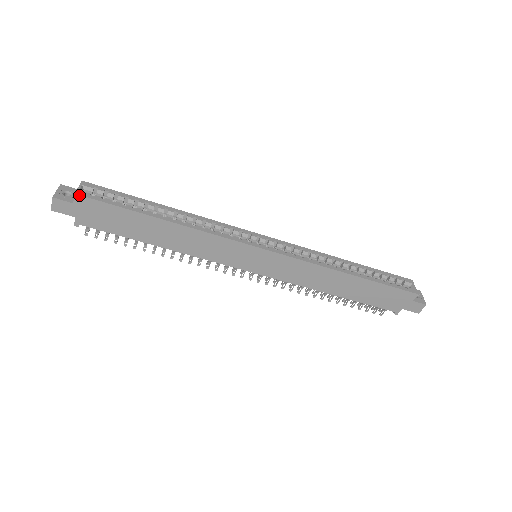
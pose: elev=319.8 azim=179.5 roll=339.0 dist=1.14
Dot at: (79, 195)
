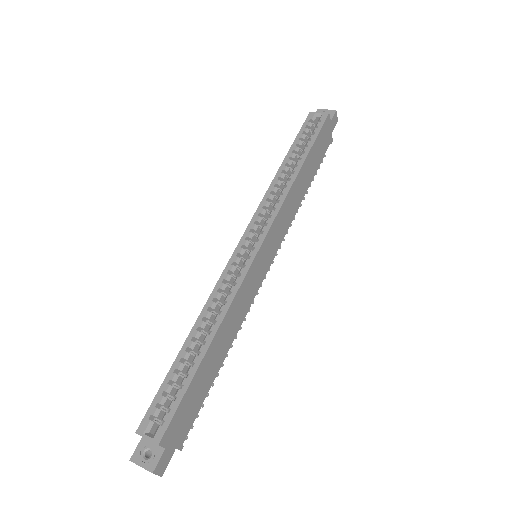
Dot at: (161, 440)
